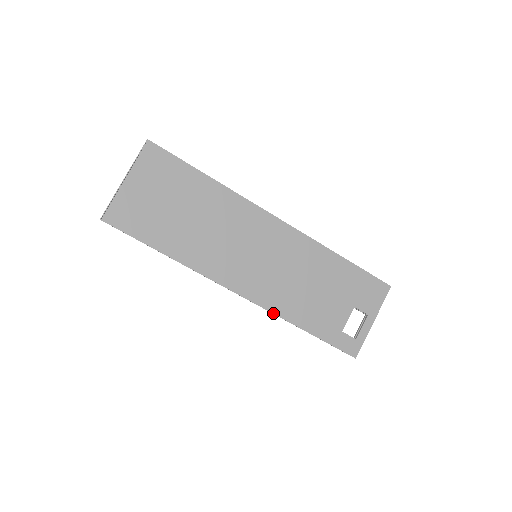
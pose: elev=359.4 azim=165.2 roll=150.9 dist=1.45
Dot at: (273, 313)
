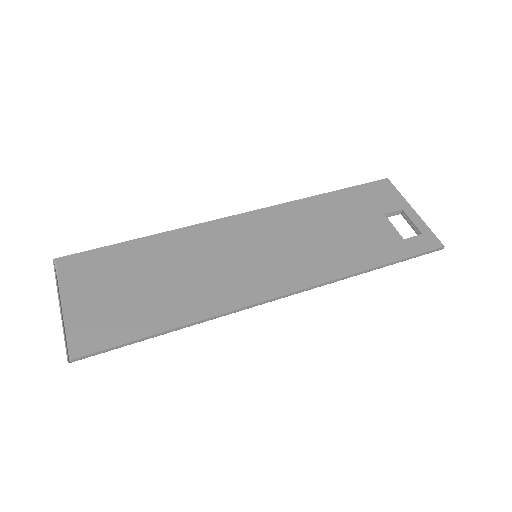
Dot at: (330, 281)
